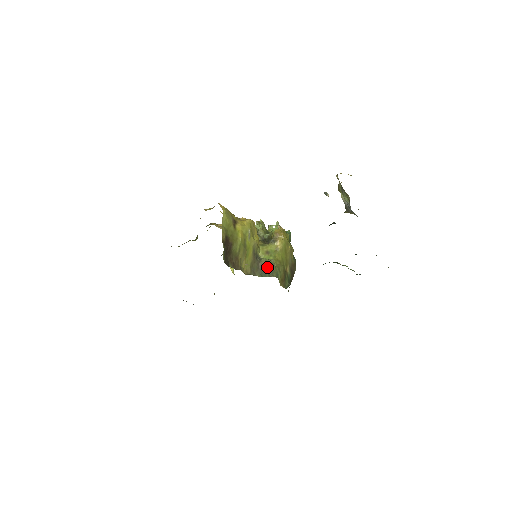
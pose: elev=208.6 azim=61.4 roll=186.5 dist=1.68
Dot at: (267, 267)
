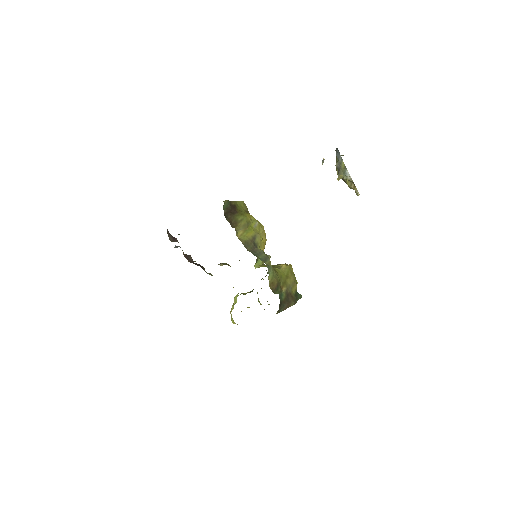
Dot at: (261, 255)
